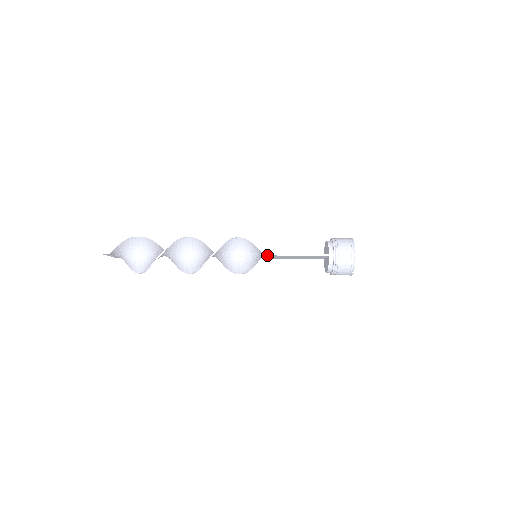
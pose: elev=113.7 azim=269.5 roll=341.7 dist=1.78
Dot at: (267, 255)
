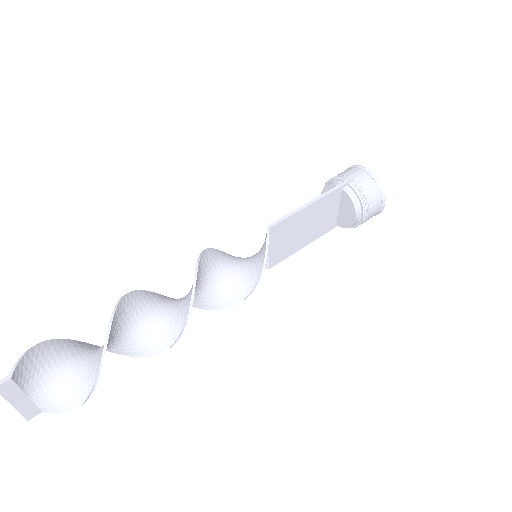
Dot at: (270, 228)
